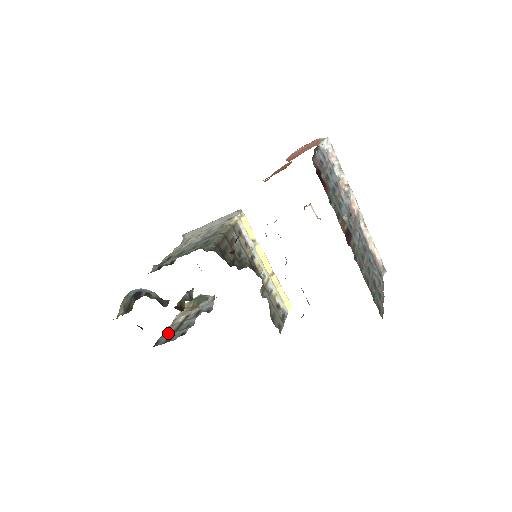
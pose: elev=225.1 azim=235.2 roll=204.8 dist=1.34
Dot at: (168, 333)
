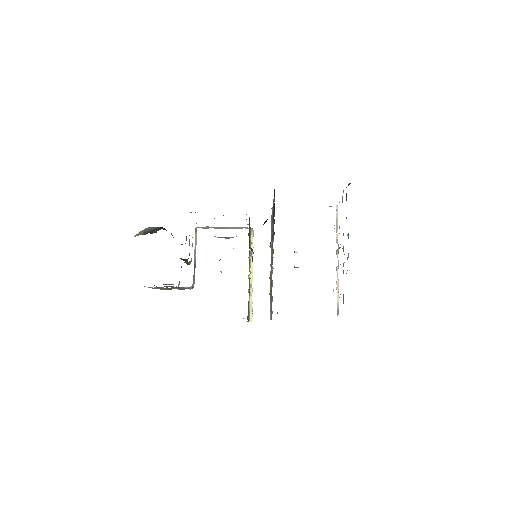
Dot at: occluded
